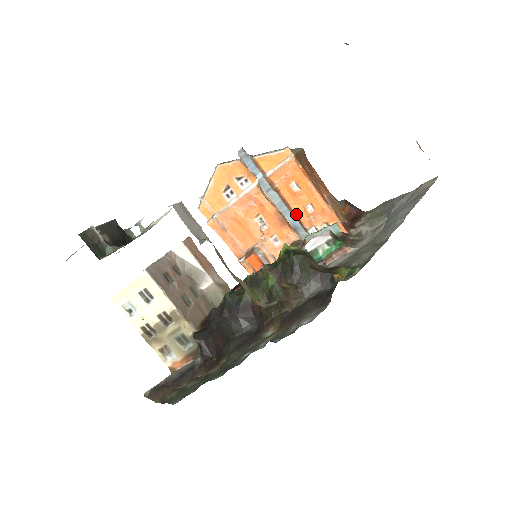
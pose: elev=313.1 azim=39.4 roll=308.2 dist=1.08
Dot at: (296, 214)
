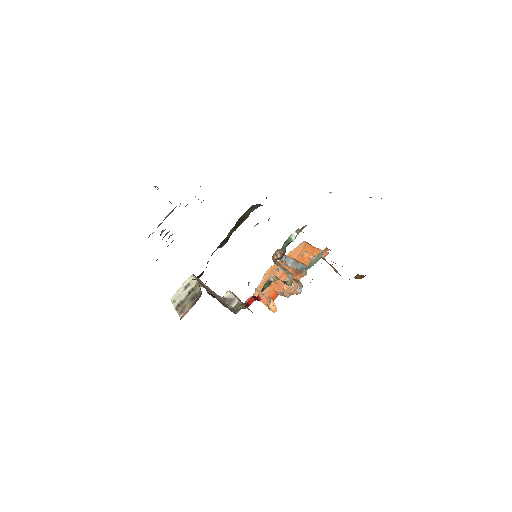
Dot at: (305, 265)
